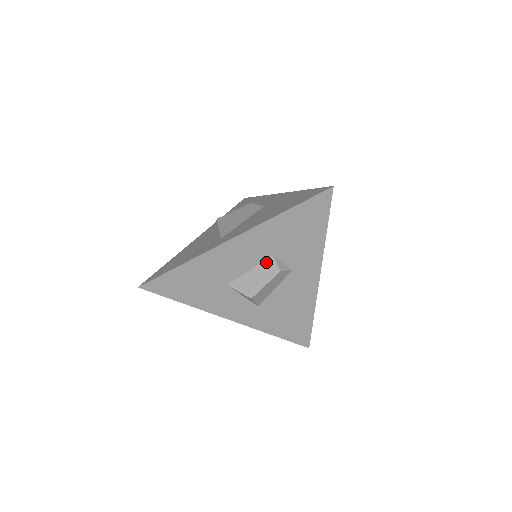
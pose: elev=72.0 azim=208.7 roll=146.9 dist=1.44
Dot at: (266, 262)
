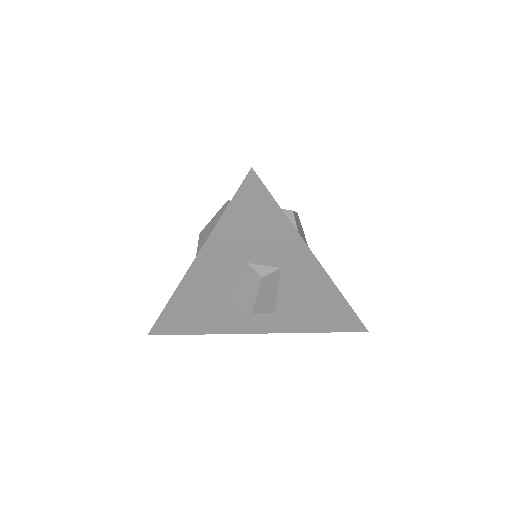
Dot at: (244, 272)
